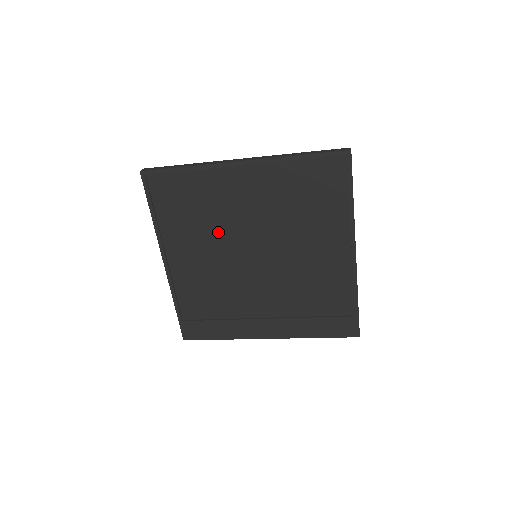
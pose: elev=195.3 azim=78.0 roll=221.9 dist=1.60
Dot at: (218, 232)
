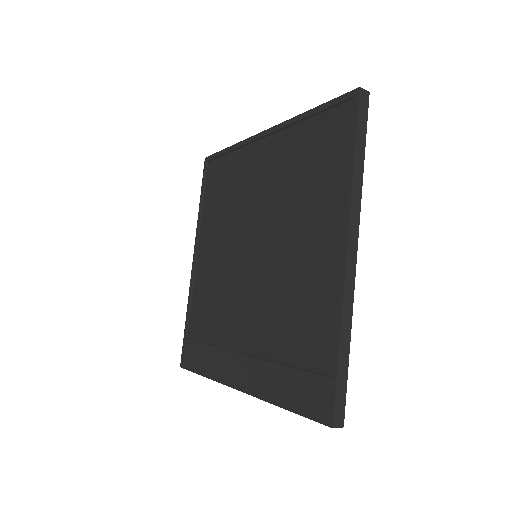
Dot at: (234, 221)
